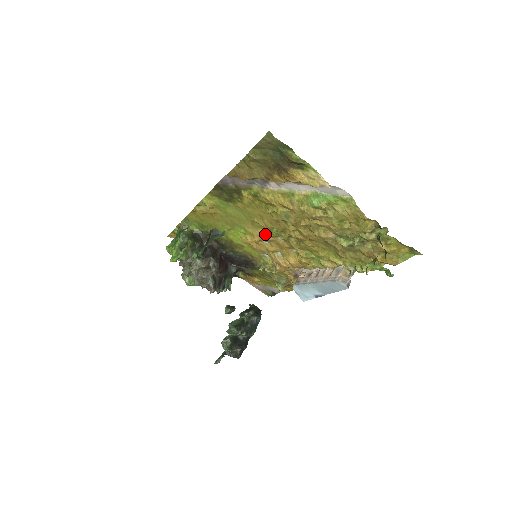
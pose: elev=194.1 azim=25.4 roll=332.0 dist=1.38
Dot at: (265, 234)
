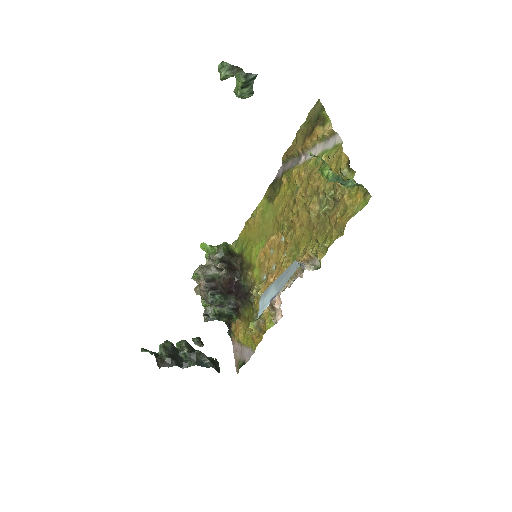
Dot at: (276, 235)
